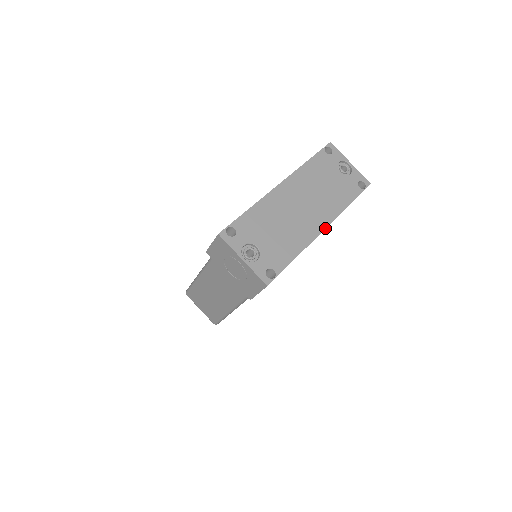
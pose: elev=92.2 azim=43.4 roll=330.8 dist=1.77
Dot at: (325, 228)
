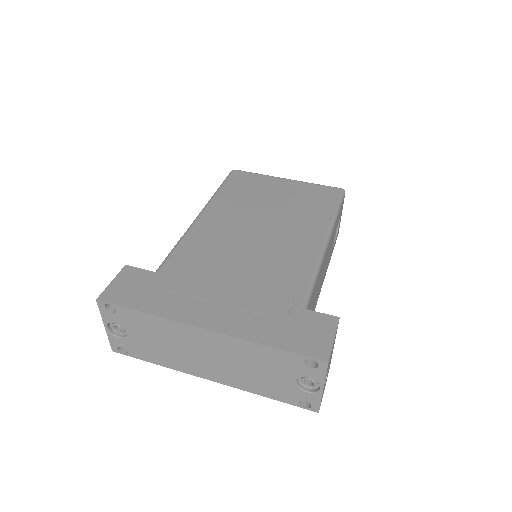
Dot at: (211, 380)
